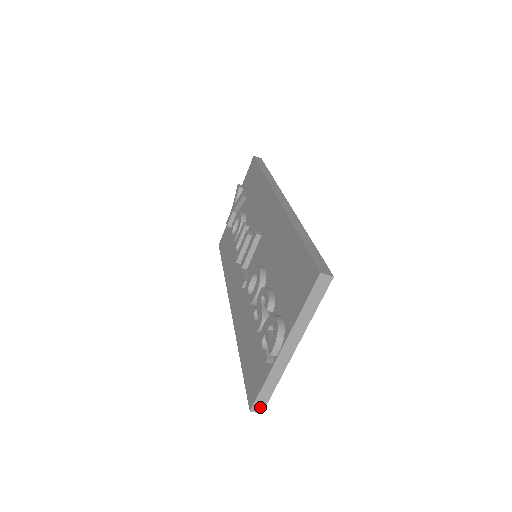
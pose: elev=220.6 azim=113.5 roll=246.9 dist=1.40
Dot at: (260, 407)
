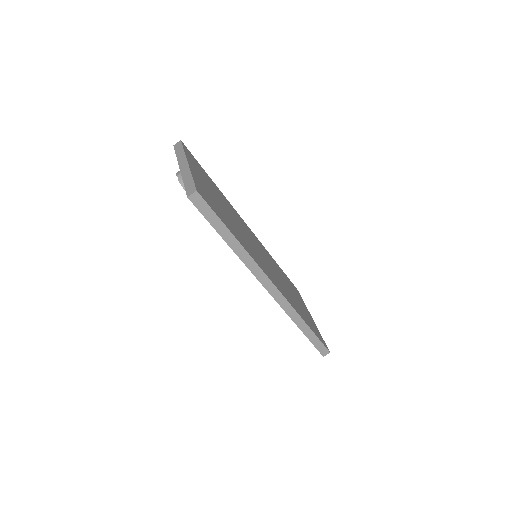
Dot at: (192, 190)
